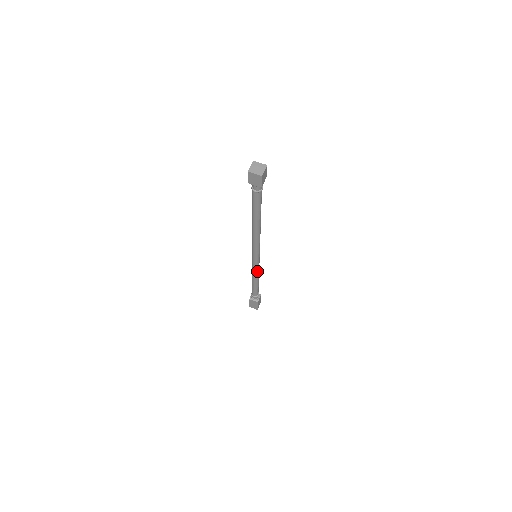
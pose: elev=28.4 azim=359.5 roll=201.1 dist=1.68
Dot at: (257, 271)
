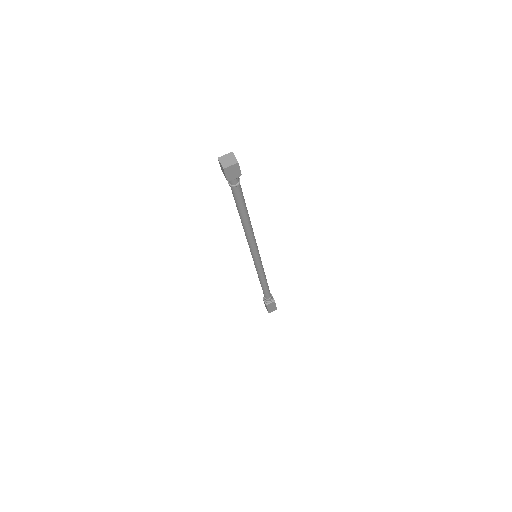
Dot at: (259, 272)
